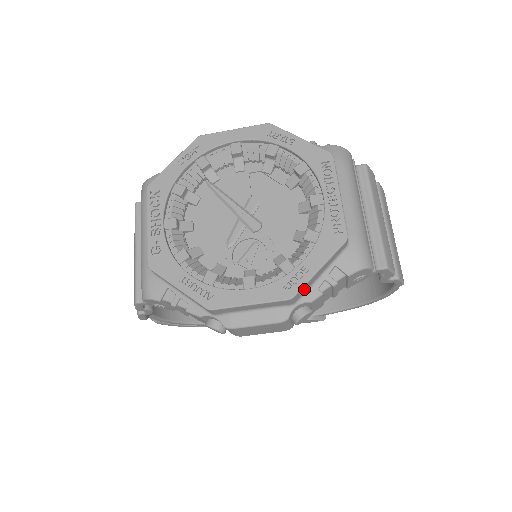
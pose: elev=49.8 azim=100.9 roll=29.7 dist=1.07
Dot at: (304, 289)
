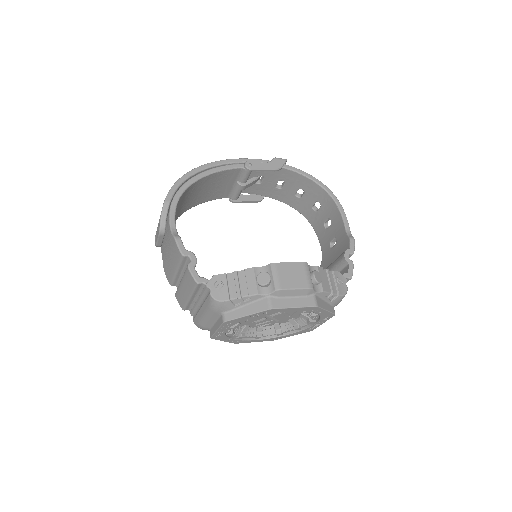
Dot at: occluded
